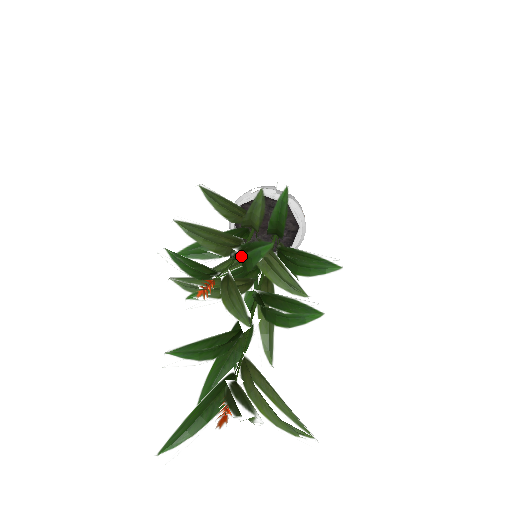
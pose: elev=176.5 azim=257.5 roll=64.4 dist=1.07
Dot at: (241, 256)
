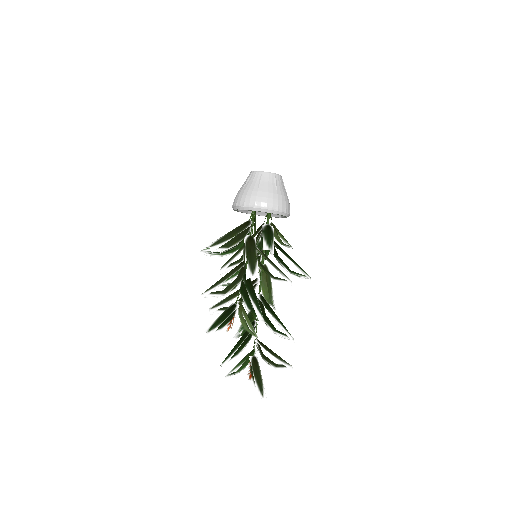
Dot at: (247, 306)
